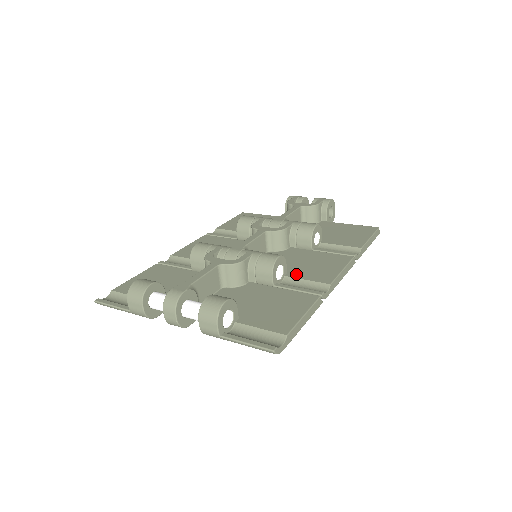
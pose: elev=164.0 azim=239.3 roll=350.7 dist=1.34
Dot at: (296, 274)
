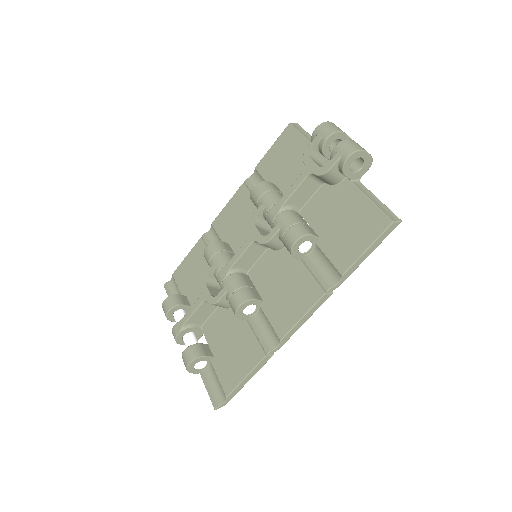
Dot at: (267, 308)
